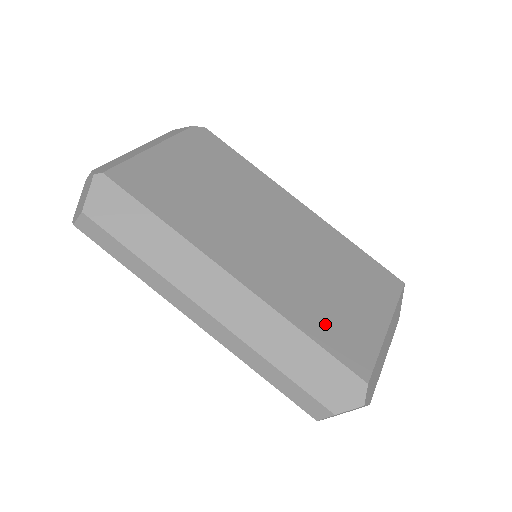
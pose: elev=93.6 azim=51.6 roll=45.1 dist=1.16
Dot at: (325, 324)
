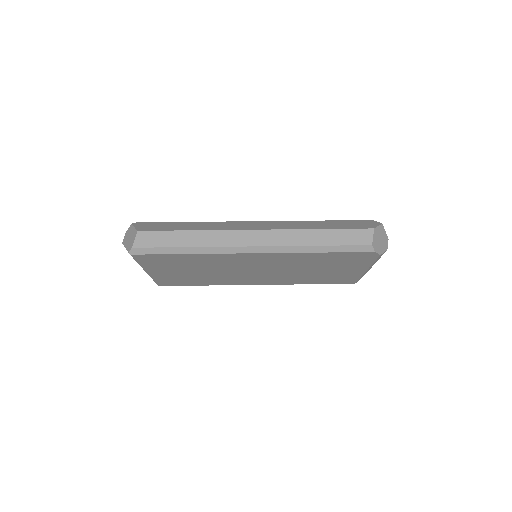
Dot at: occluded
